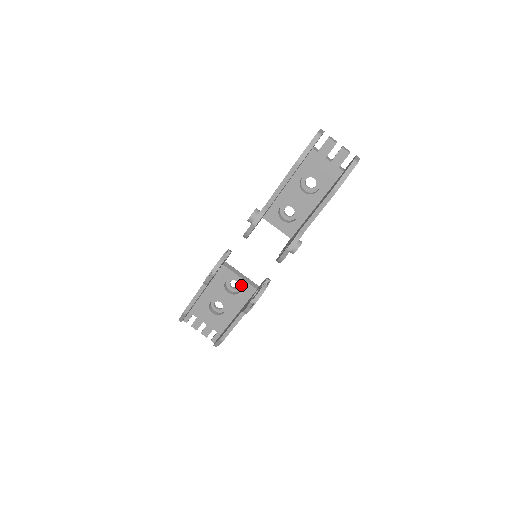
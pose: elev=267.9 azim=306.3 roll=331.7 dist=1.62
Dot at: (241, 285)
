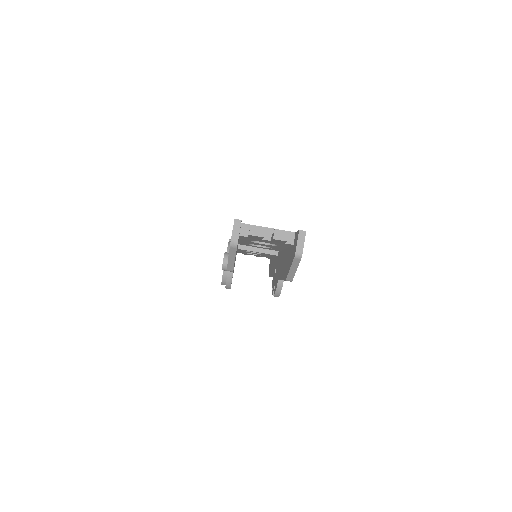
Dot at: (261, 253)
